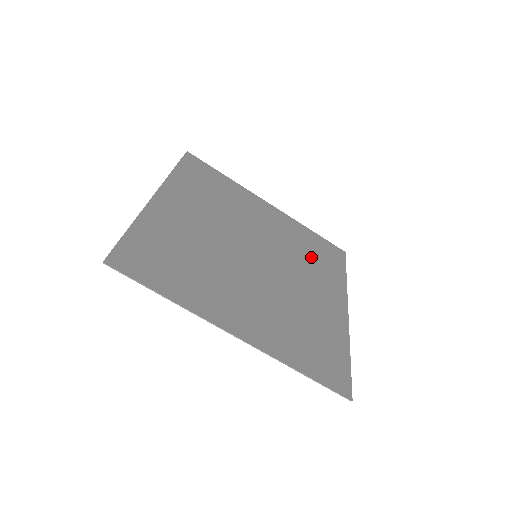
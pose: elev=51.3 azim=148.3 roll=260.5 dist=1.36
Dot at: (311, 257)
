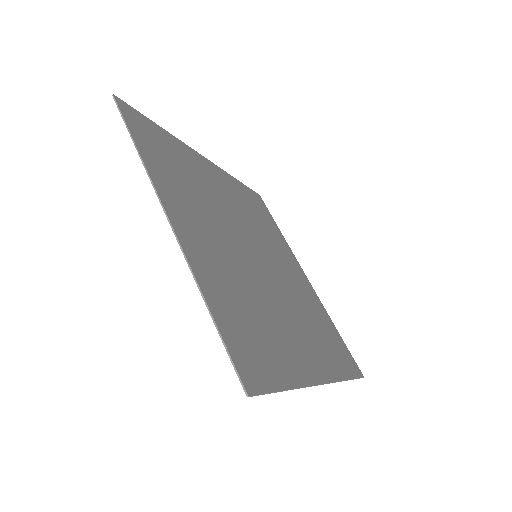
Dot at: (317, 327)
